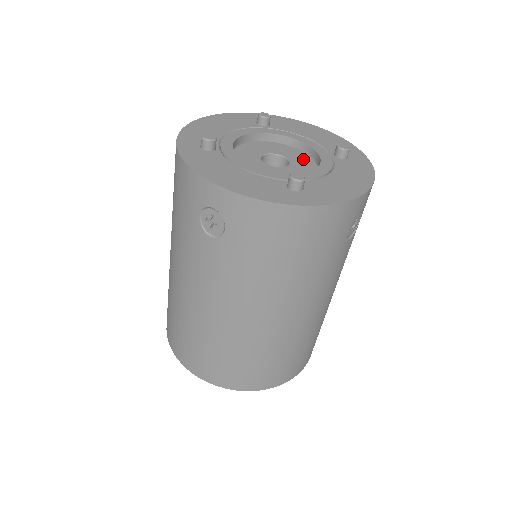
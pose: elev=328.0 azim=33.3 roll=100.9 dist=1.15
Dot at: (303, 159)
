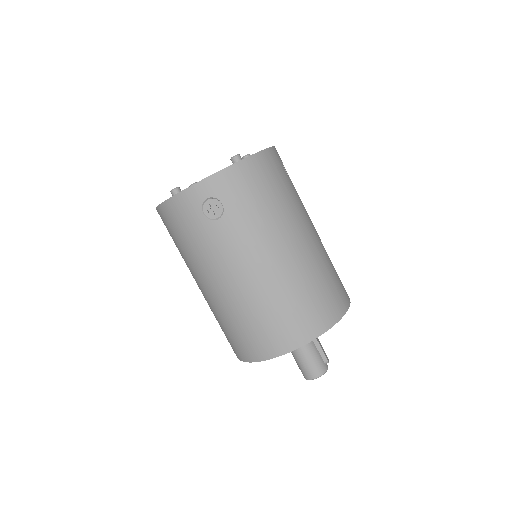
Dot at: occluded
